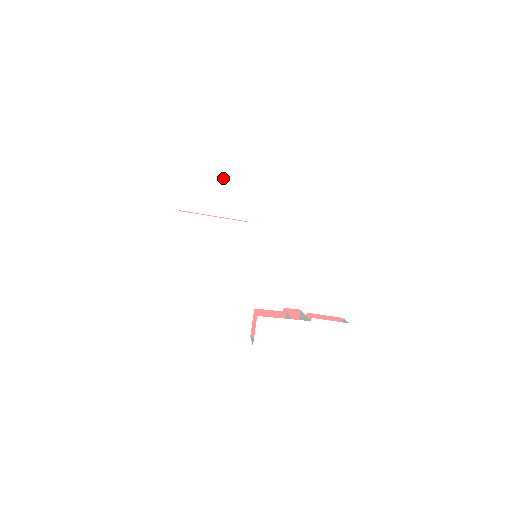
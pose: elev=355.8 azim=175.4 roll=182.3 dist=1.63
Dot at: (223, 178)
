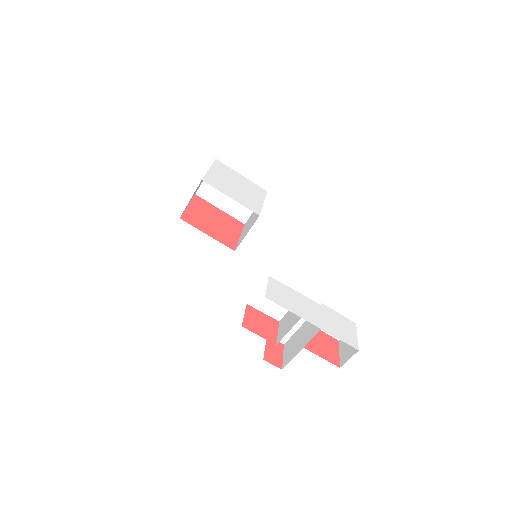
Dot at: (241, 187)
